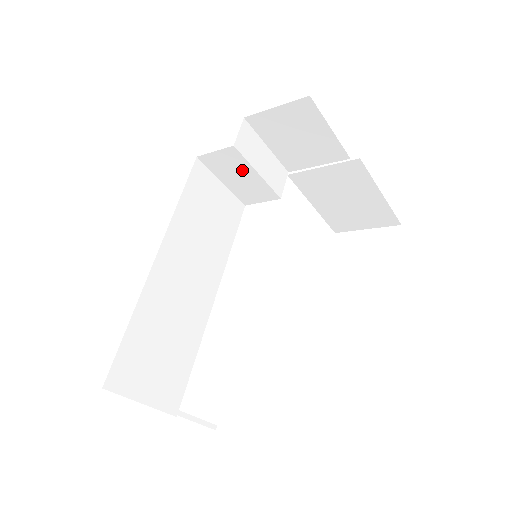
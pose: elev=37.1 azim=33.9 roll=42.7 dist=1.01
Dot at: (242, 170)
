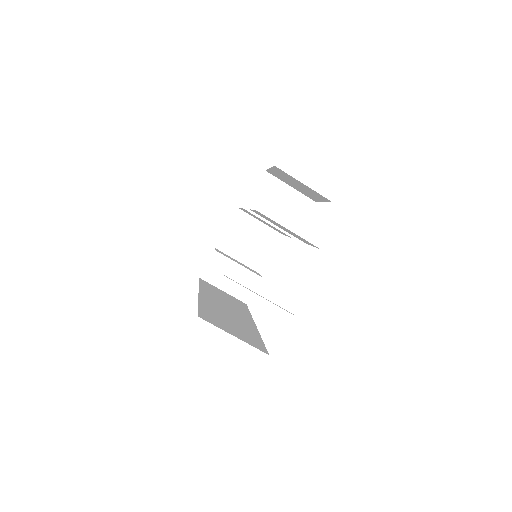
Dot at: (229, 269)
